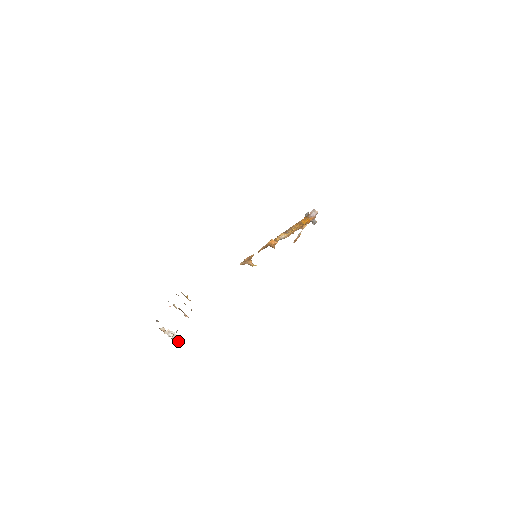
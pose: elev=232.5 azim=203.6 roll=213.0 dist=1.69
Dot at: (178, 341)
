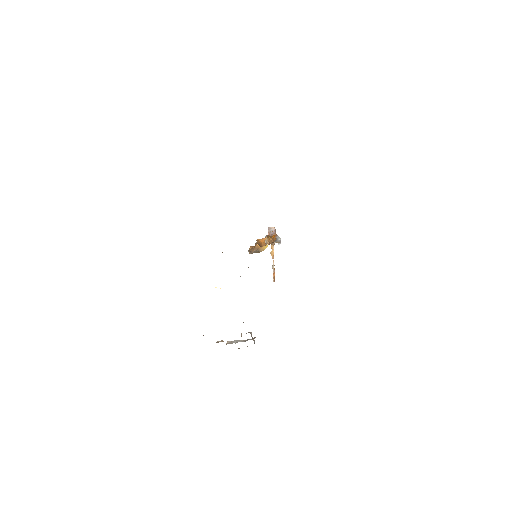
Dot at: (254, 337)
